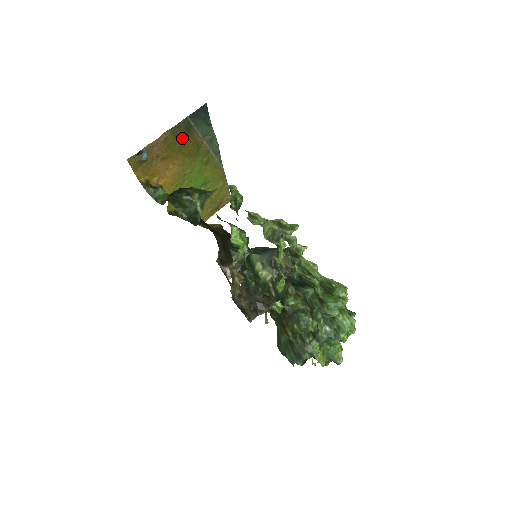
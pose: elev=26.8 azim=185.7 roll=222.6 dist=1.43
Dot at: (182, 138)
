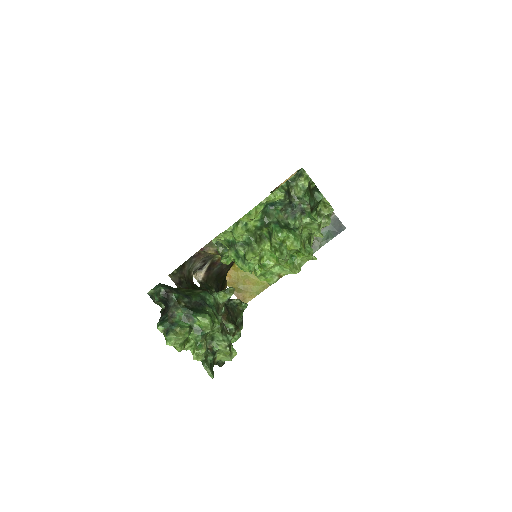
Dot at: occluded
